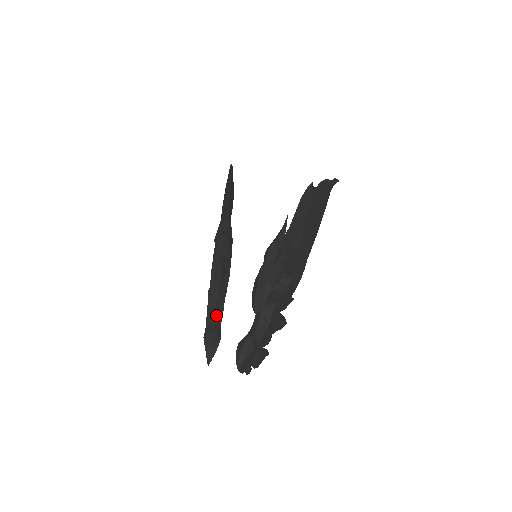
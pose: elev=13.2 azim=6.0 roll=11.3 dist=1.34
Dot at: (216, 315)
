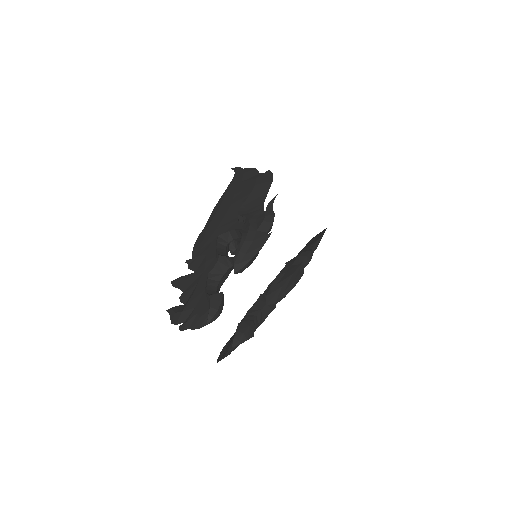
Dot at: (219, 283)
